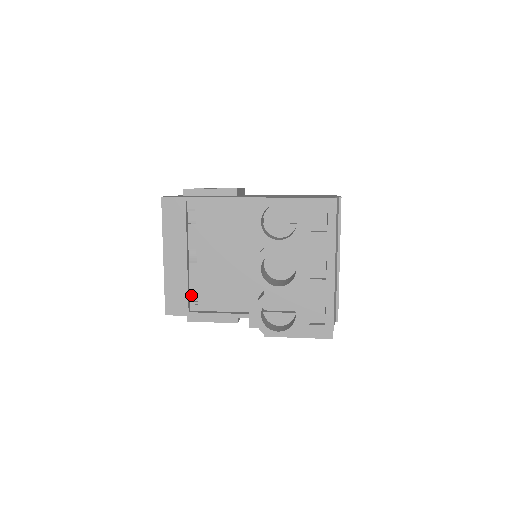
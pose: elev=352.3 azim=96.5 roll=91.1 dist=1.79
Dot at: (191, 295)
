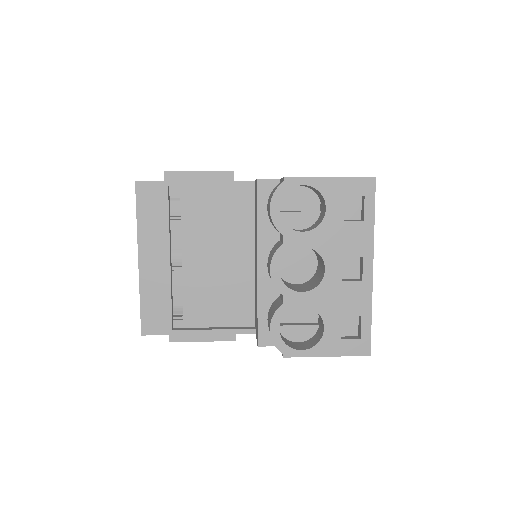
Dot at: occluded
